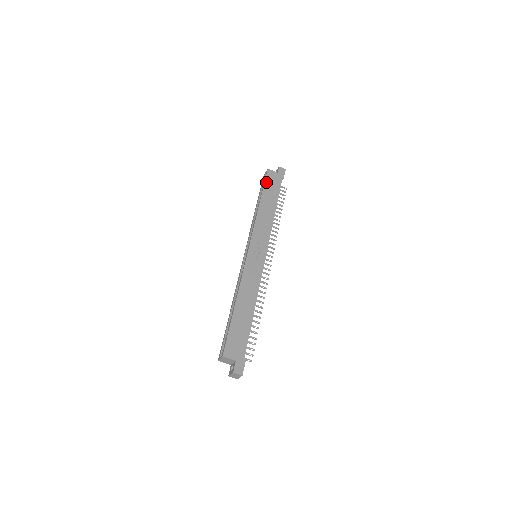
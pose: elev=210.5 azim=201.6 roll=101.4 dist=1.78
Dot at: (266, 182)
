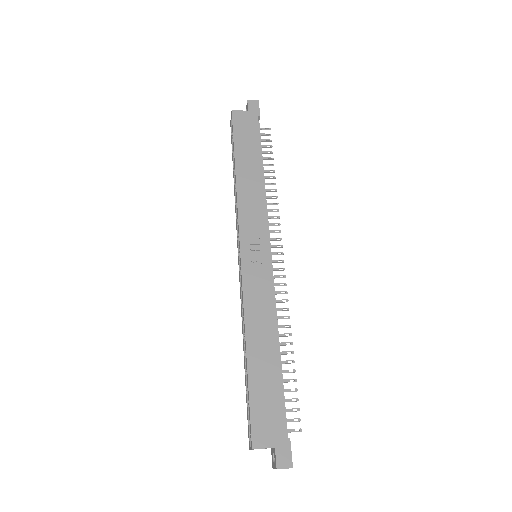
Dot at: (235, 133)
